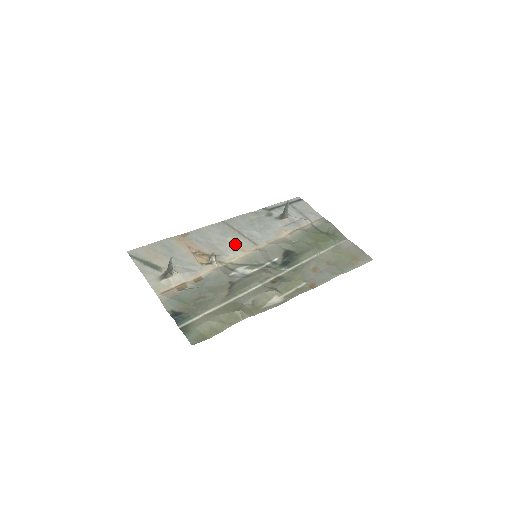
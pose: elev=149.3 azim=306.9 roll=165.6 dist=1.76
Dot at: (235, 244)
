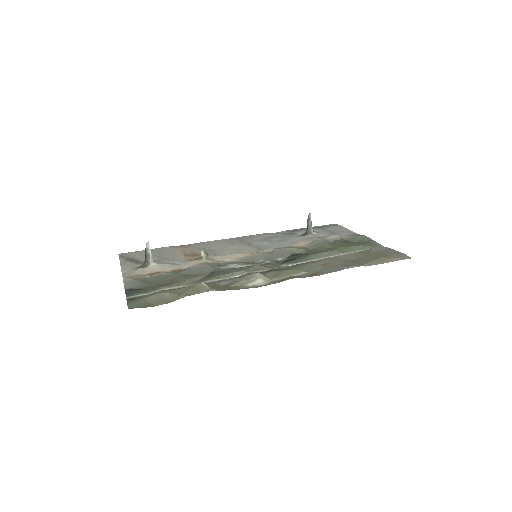
Dot at: (237, 249)
